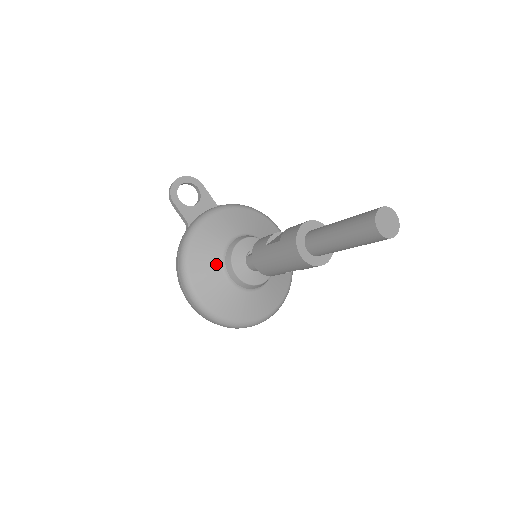
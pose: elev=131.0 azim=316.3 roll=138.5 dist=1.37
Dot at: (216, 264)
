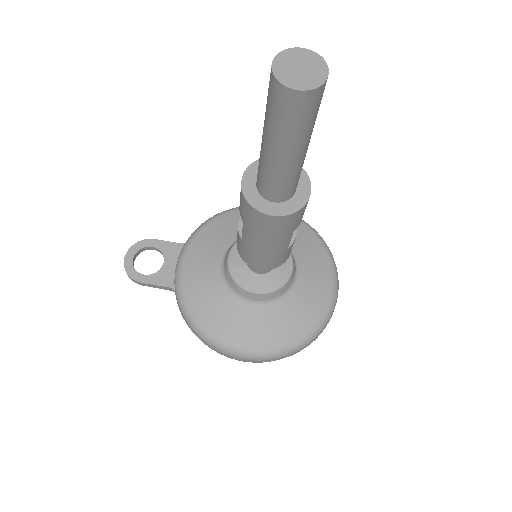
Dot at: (228, 301)
